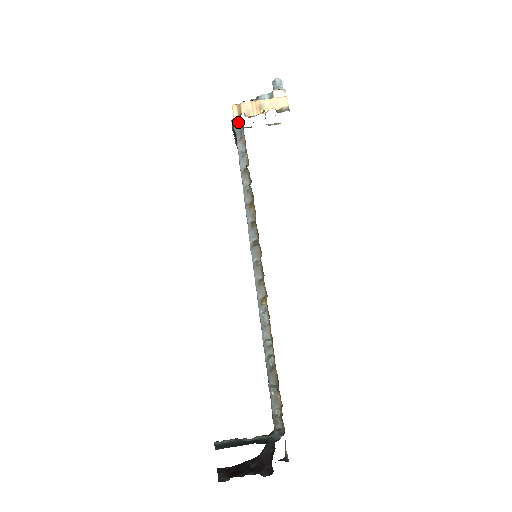
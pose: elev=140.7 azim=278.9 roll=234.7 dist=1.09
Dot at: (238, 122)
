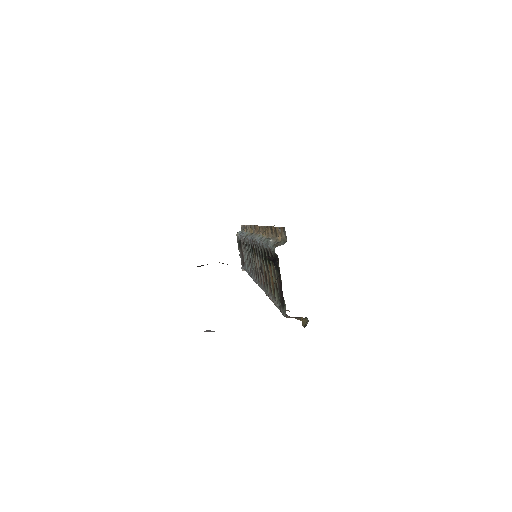
Dot at: (241, 231)
